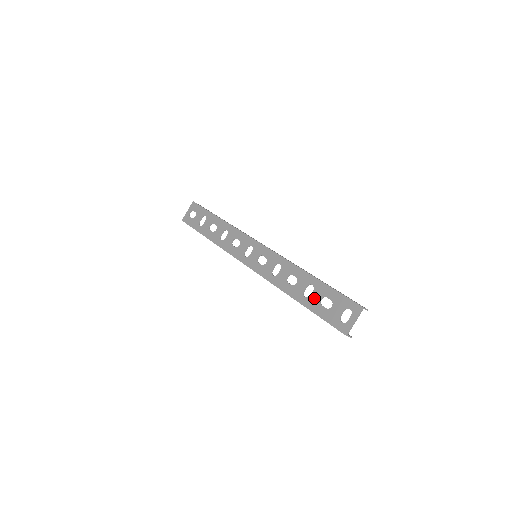
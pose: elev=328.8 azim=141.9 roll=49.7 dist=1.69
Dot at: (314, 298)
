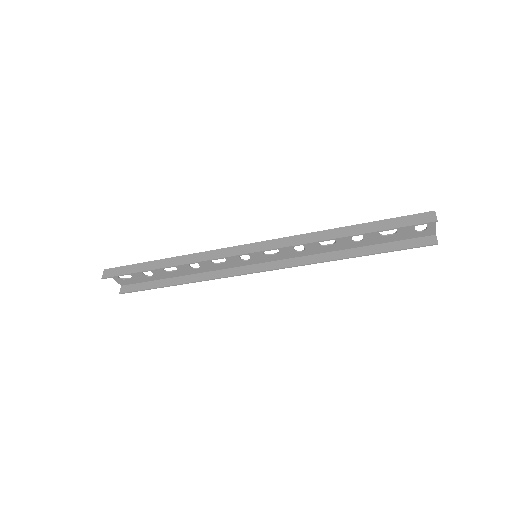
Dot at: occluded
